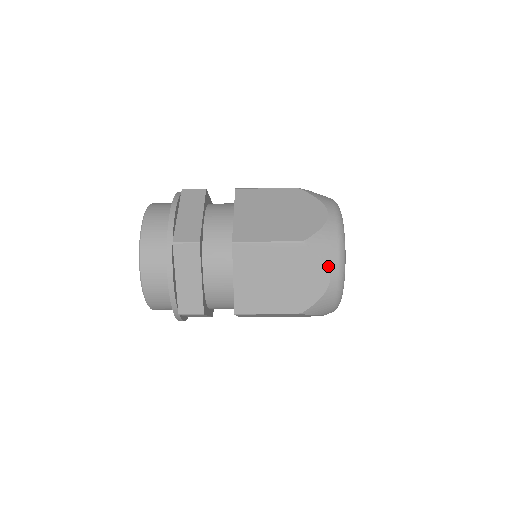
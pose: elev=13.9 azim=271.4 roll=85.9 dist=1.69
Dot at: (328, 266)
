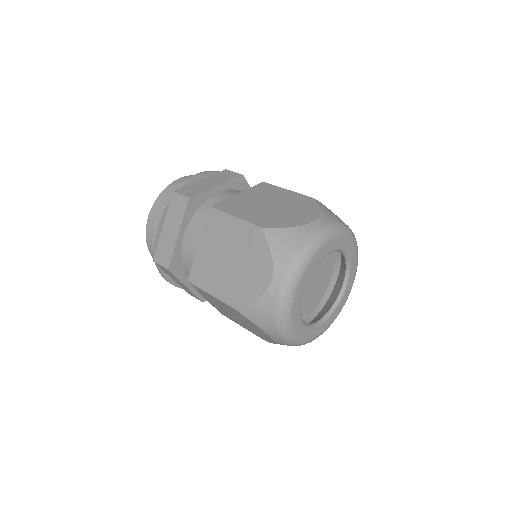
Dot at: (266, 332)
